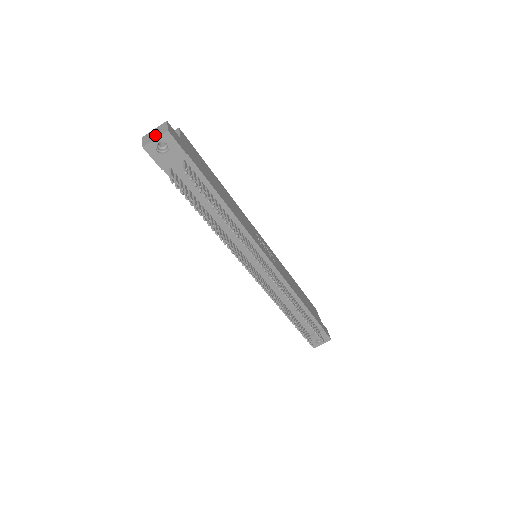
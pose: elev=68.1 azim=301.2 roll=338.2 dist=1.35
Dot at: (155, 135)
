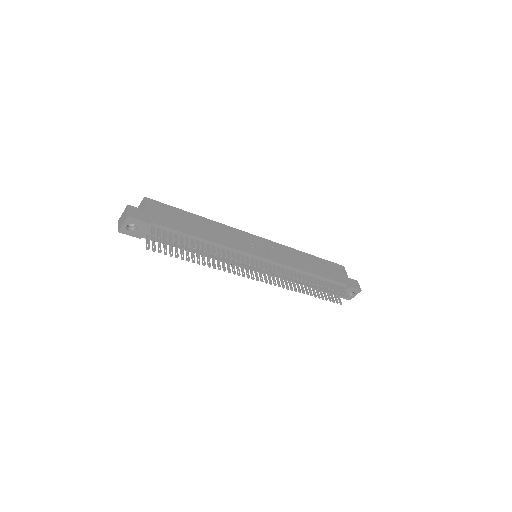
Dot at: (122, 220)
